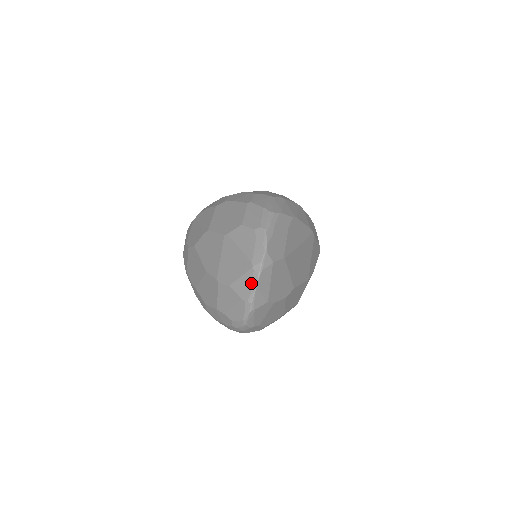
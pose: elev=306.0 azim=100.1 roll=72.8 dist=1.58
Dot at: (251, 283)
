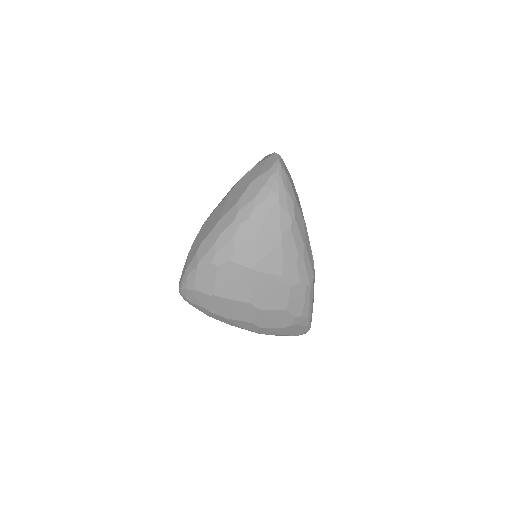
Dot at: occluded
